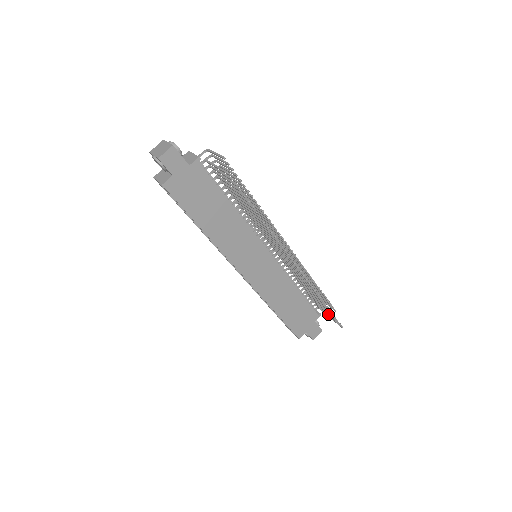
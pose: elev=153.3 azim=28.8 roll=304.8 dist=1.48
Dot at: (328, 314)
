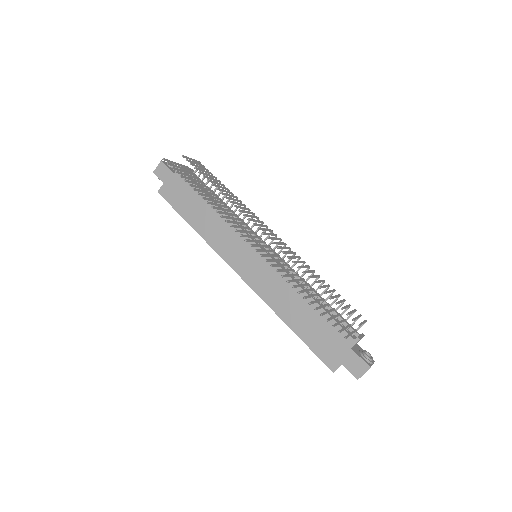
Dot at: (337, 324)
